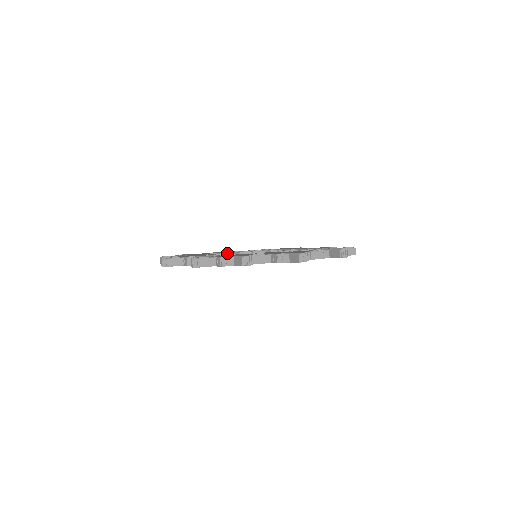
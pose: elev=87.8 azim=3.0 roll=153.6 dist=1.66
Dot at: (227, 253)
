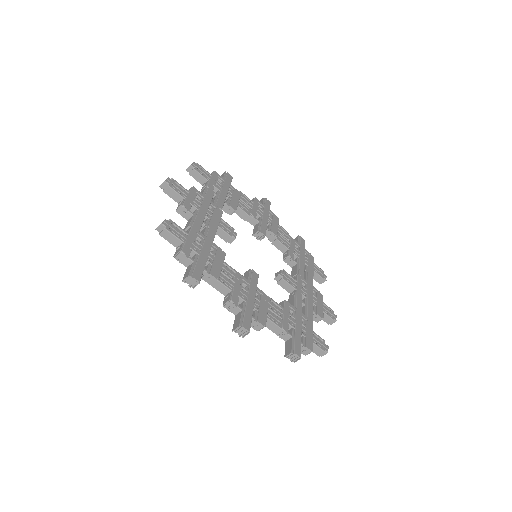
Dot at: (254, 217)
